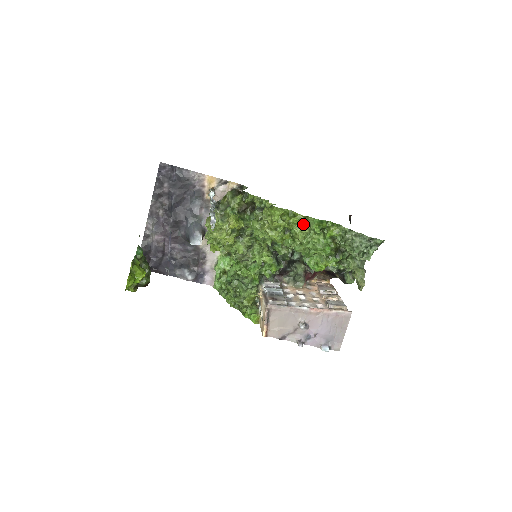
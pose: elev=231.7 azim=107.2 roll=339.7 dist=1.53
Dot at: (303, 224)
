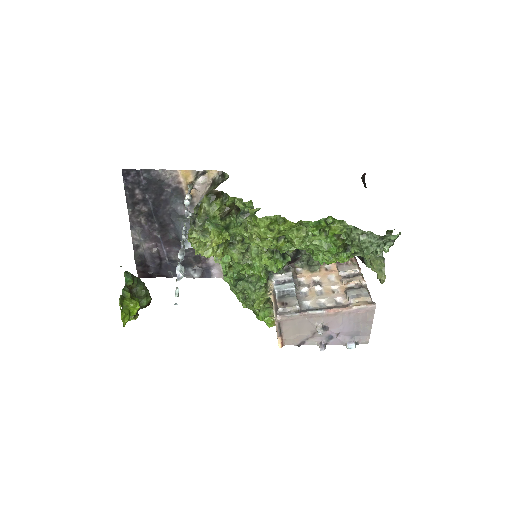
Dot at: (297, 227)
